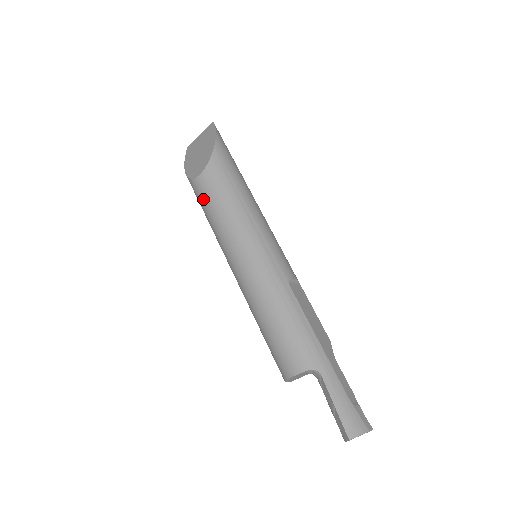
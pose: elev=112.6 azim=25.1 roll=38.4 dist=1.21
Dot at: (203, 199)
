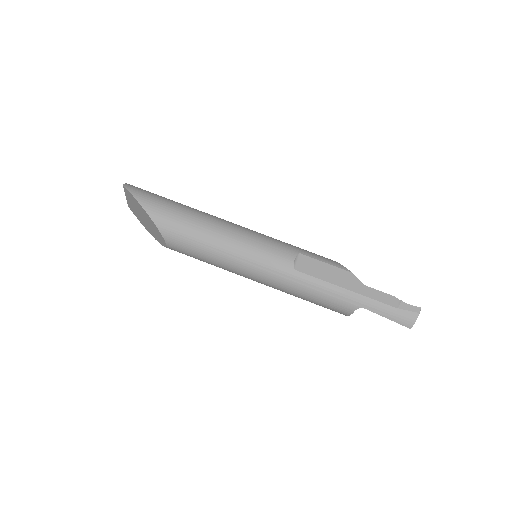
Dot at: occluded
